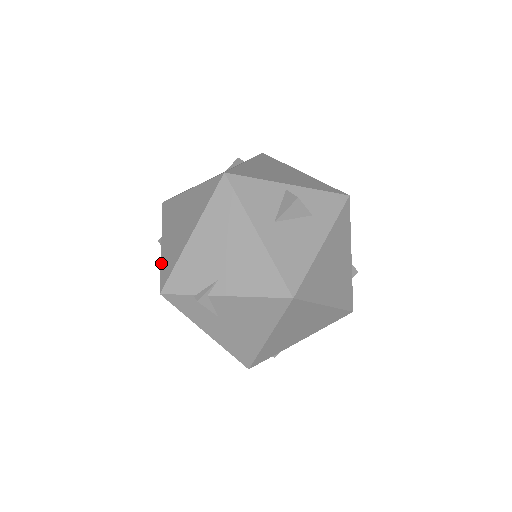
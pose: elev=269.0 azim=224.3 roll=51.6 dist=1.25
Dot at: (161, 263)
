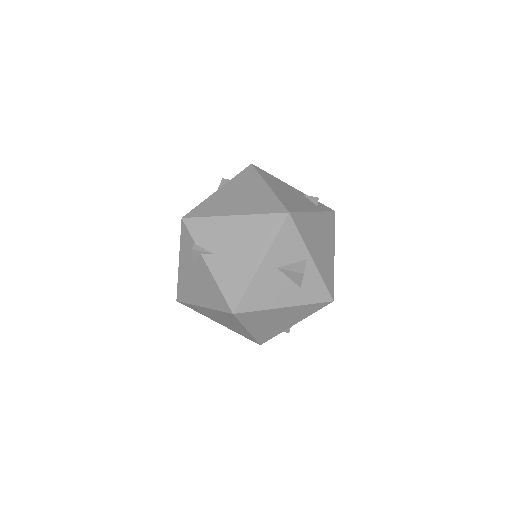
Dot at: (204, 201)
